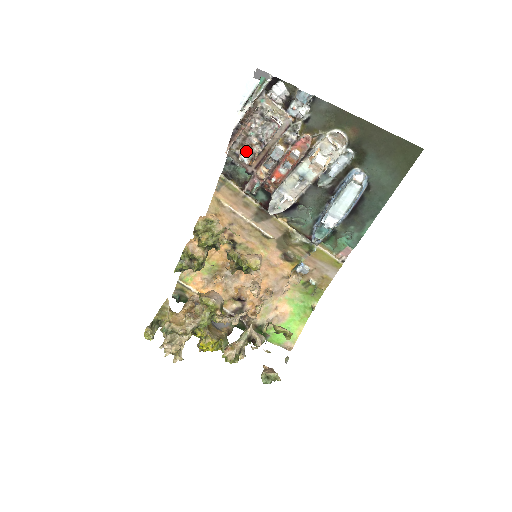
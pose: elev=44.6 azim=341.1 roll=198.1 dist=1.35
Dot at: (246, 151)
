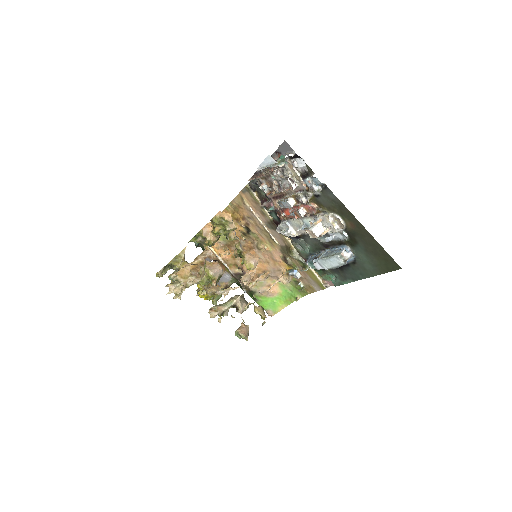
Dot at: (268, 184)
